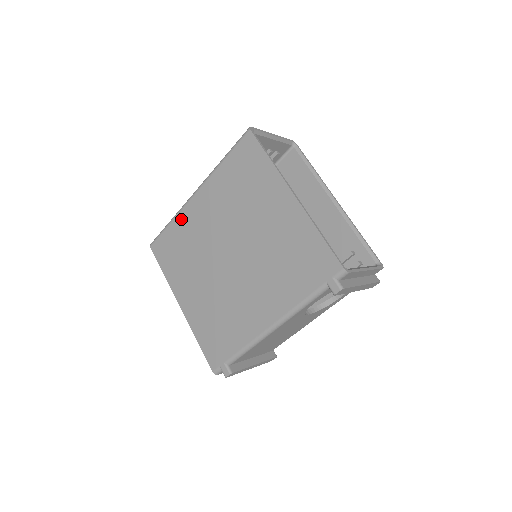
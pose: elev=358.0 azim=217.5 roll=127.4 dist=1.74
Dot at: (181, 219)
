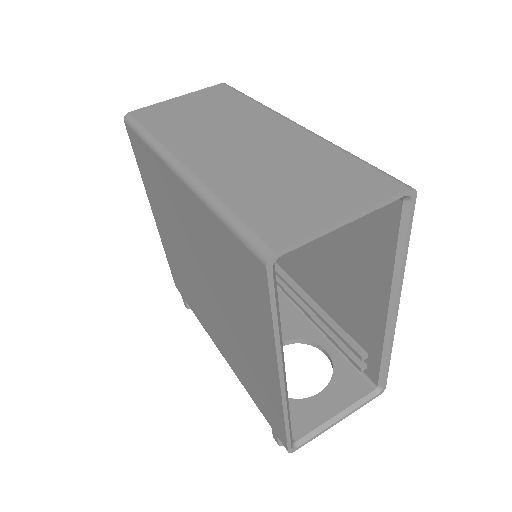
Dot at: (158, 164)
